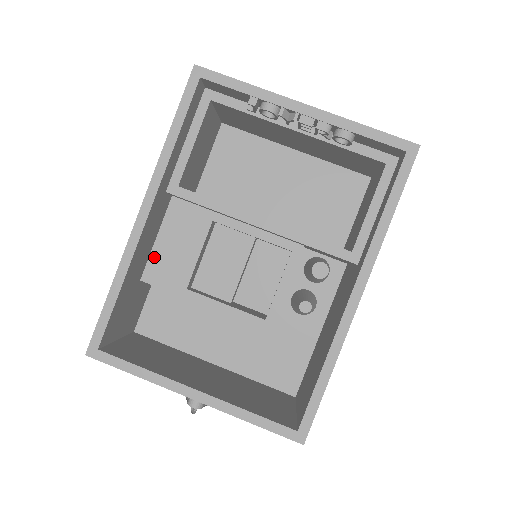
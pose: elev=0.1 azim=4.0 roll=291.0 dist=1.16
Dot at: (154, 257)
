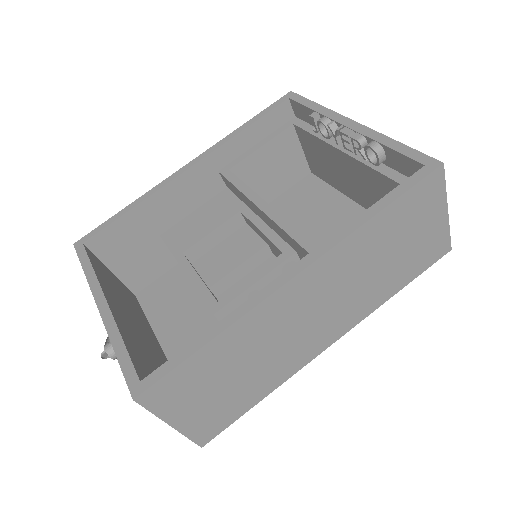
Dot at: (182, 223)
